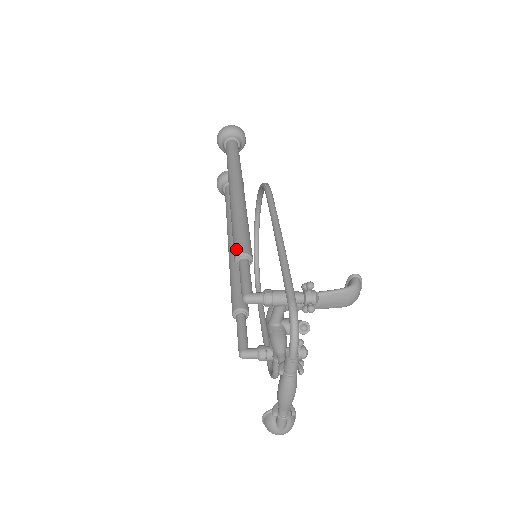
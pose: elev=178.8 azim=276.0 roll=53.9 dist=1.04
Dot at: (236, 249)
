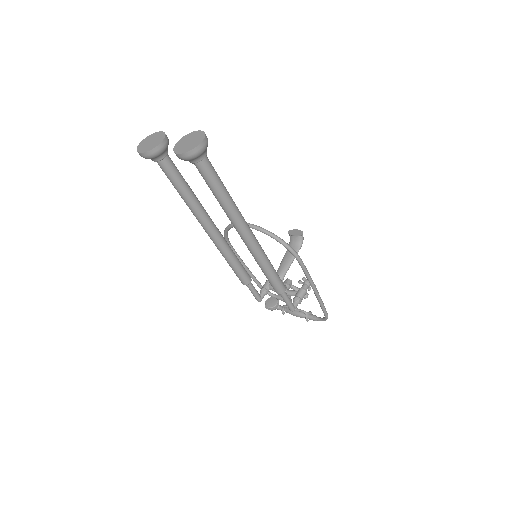
Dot at: (280, 291)
